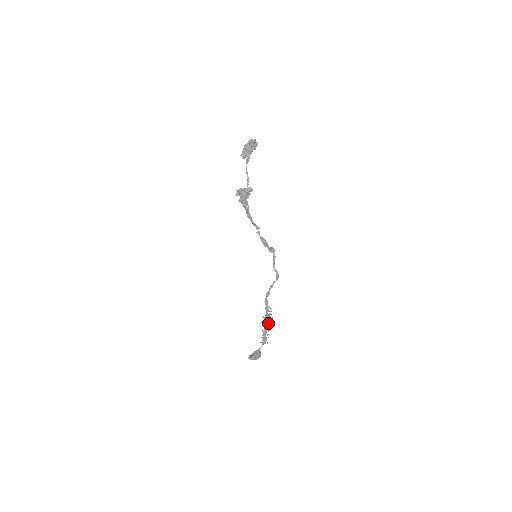
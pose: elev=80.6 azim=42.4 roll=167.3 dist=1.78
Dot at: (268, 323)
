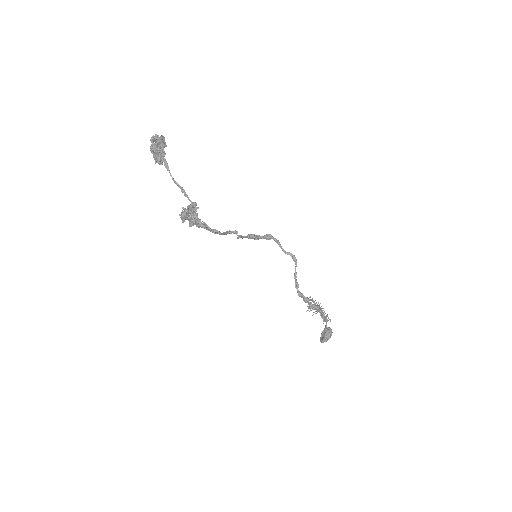
Dot at: (317, 310)
